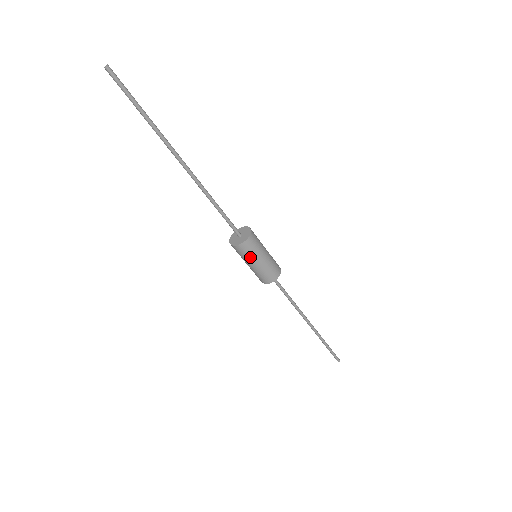
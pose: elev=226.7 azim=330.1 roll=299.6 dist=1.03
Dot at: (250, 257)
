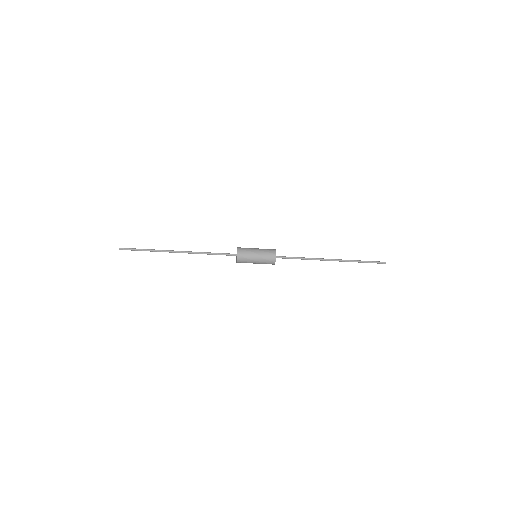
Dot at: (249, 260)
